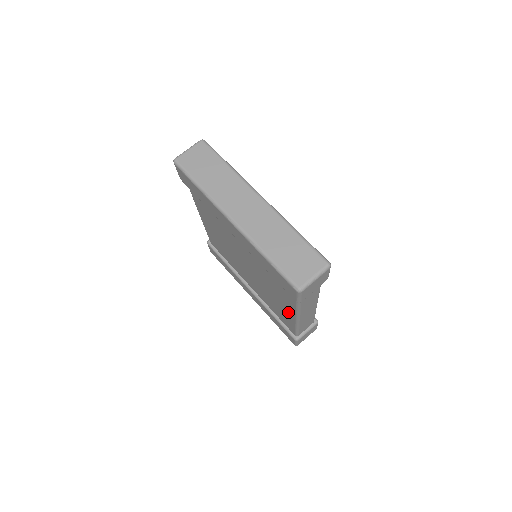
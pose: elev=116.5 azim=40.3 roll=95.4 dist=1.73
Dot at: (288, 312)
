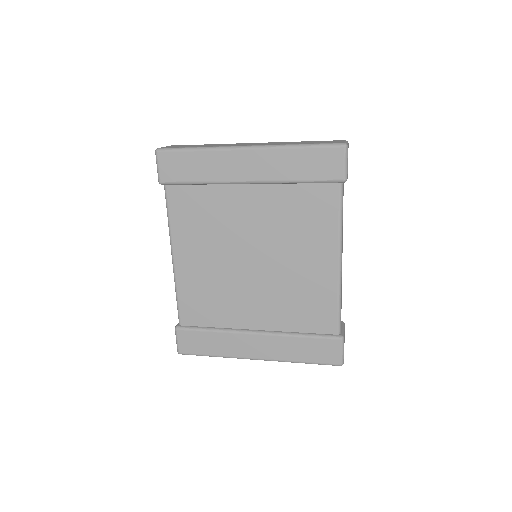
Dot at: (326, 266)
